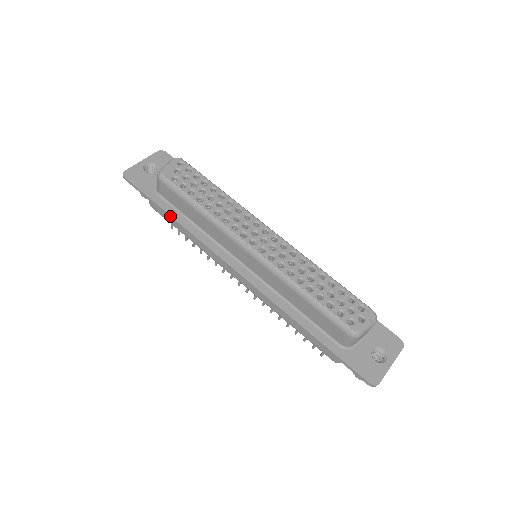
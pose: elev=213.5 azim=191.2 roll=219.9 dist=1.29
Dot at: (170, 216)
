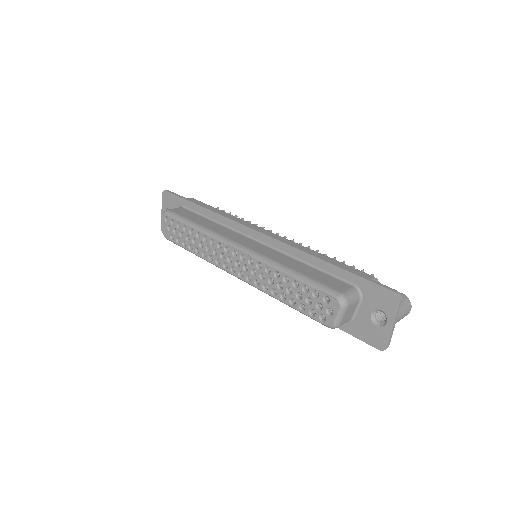
Dot at: occluded
